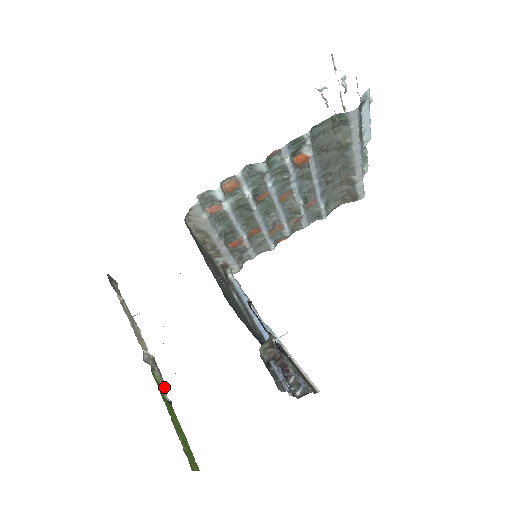
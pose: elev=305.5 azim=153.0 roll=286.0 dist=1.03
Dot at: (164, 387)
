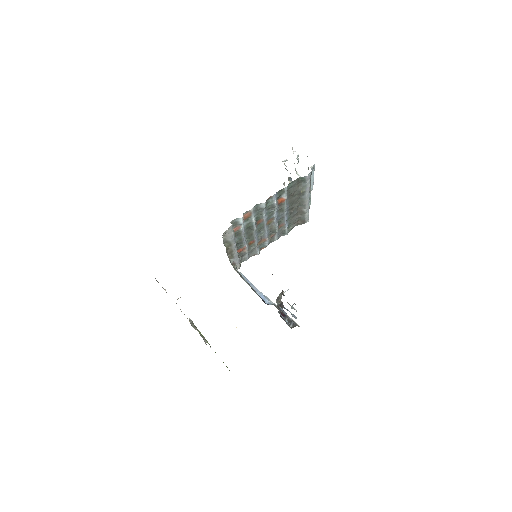
Dot at: (204, 339)
